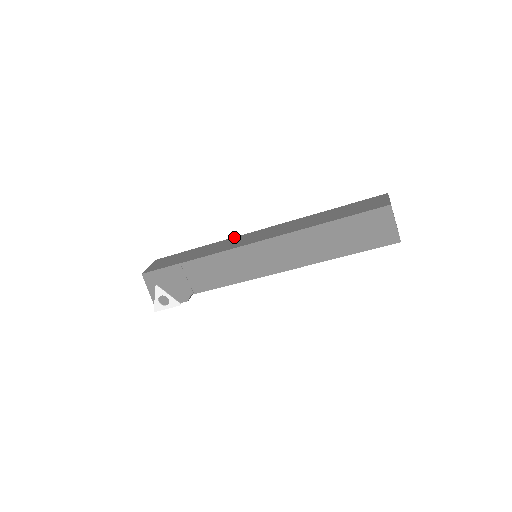
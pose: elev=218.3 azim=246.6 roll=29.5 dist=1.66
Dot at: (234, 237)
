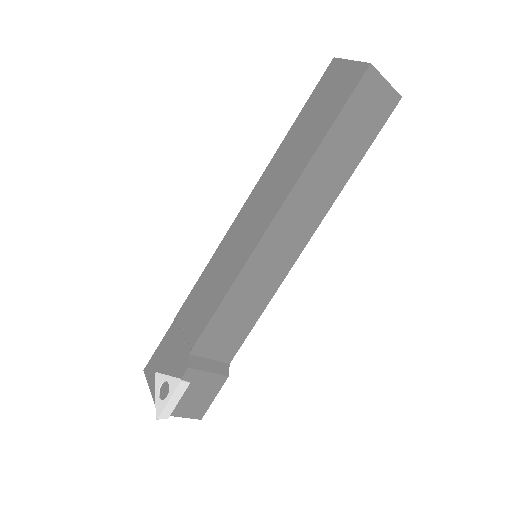
Dot at: occluded
